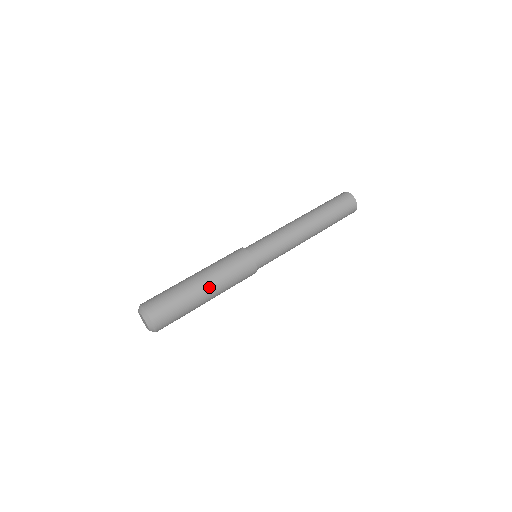
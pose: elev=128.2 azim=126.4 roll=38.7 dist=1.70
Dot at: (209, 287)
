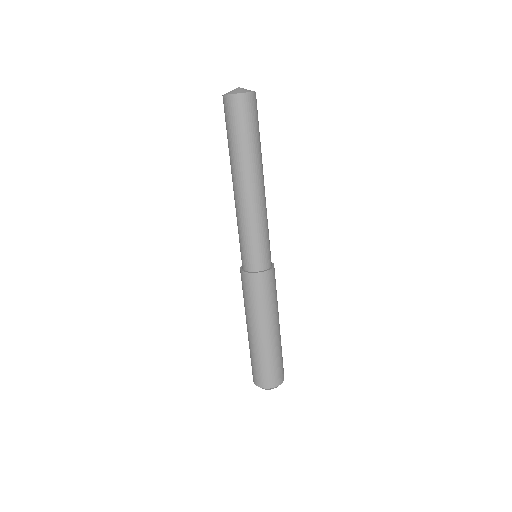
Dot at: (276, 325)
